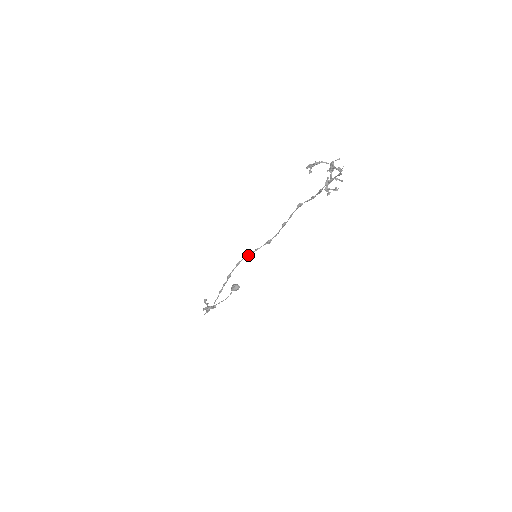
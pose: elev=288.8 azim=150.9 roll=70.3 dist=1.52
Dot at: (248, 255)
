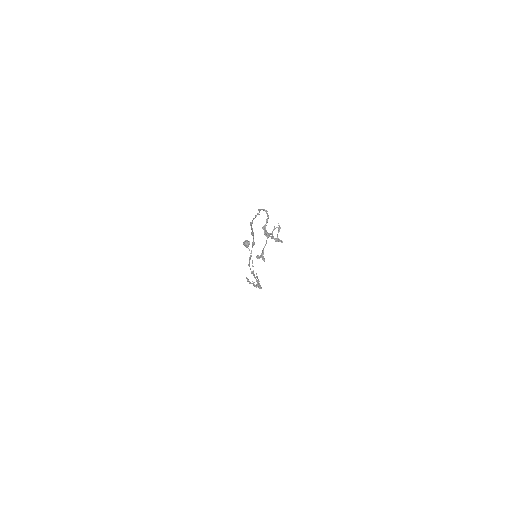
Dot at: (250, 259)
